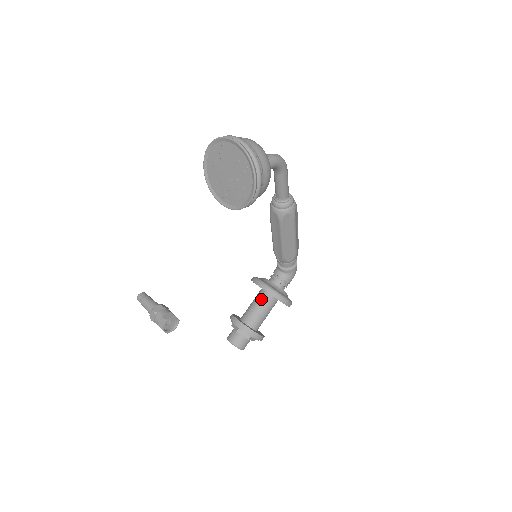
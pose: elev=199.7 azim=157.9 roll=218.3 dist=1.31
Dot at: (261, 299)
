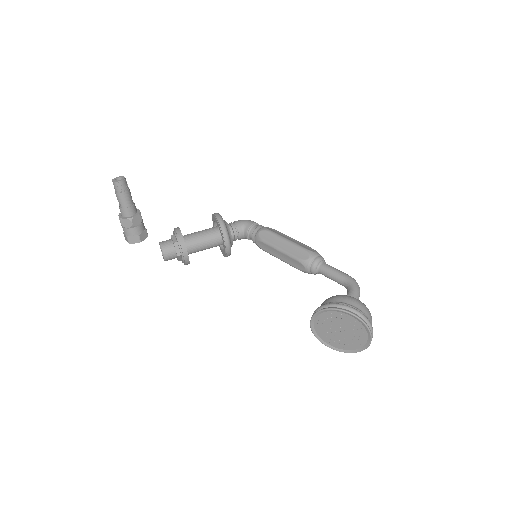
Dot at: (214, 244)
